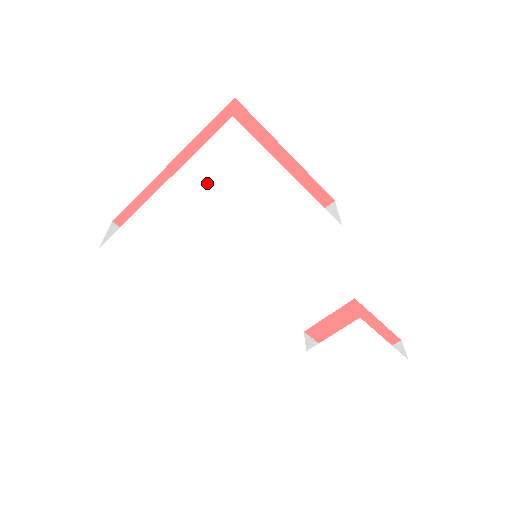
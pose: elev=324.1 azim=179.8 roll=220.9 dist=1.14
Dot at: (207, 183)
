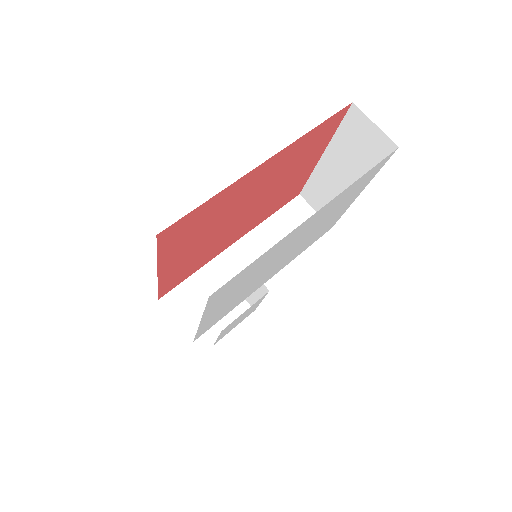
Dot at: (335, 204)
